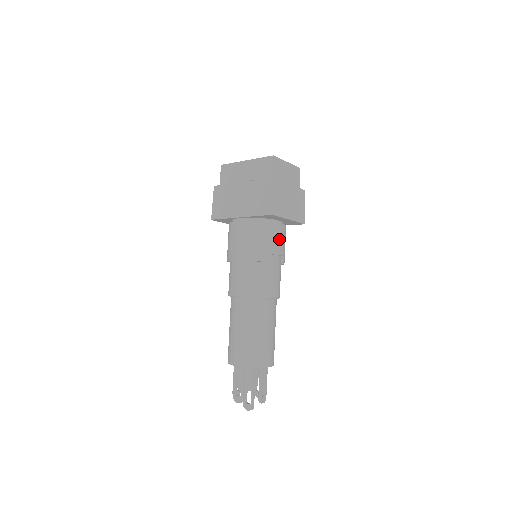
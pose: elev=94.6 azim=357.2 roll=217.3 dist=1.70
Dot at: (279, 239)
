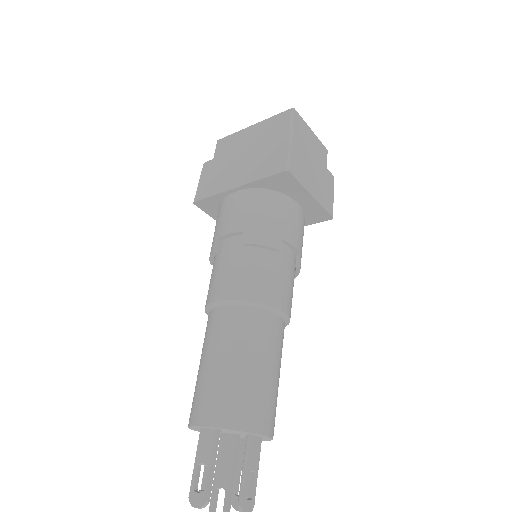
Dot at: (294, 223)
